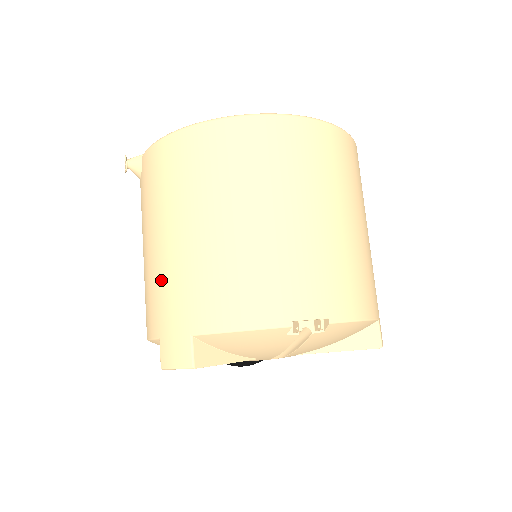
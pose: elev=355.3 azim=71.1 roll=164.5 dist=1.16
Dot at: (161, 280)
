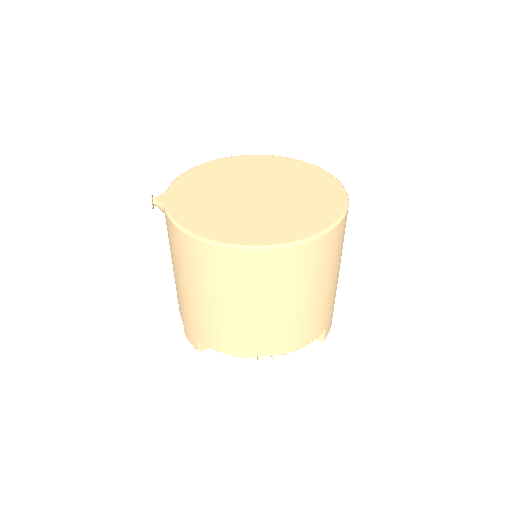
Dot at: (181, 300)
